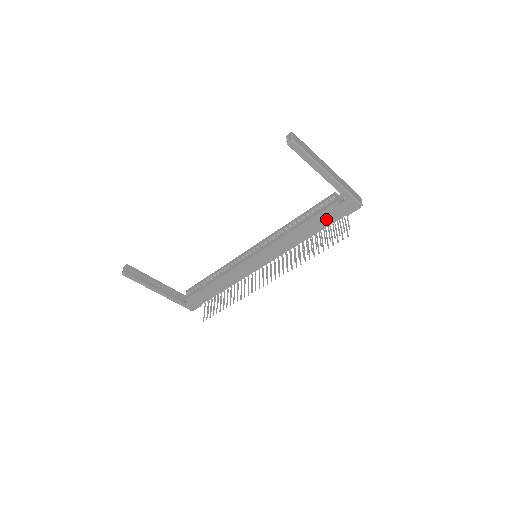
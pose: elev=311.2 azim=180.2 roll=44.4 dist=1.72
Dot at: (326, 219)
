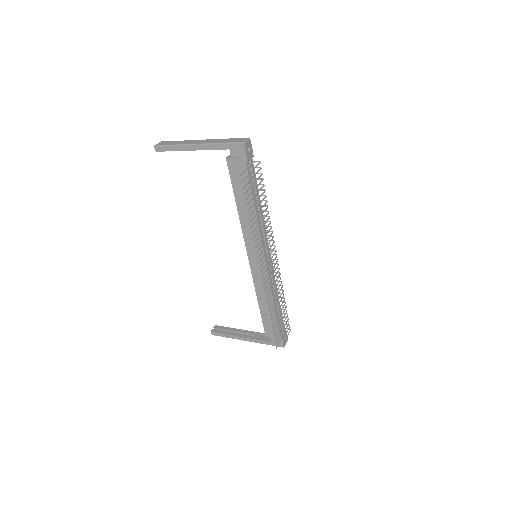
Dot at: (241, 179)
